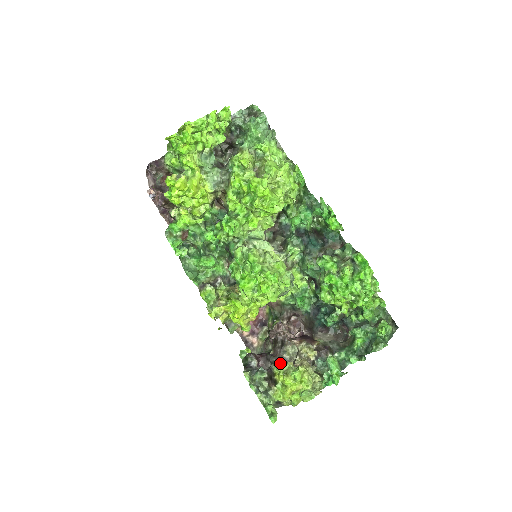
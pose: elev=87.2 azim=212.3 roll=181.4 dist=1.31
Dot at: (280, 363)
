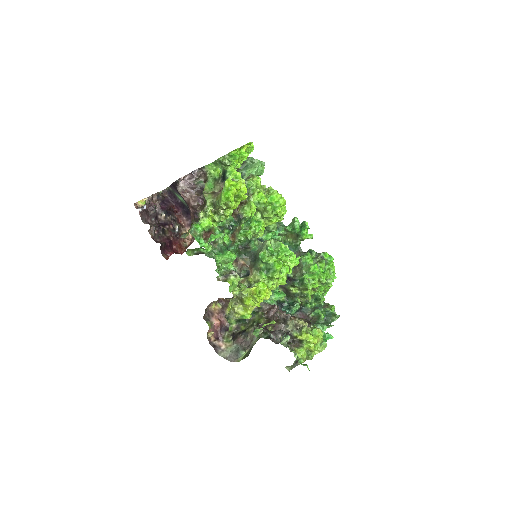
Dot at: occluded
